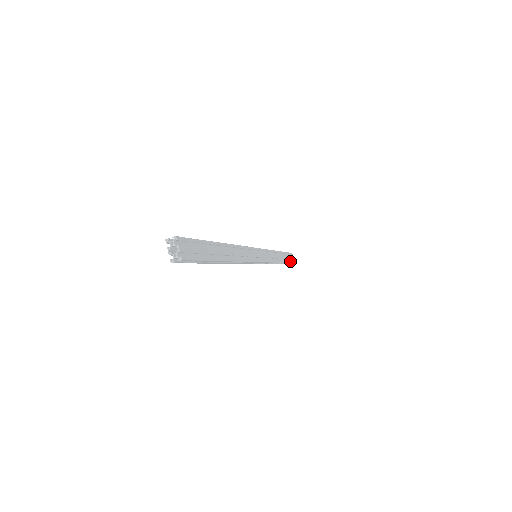
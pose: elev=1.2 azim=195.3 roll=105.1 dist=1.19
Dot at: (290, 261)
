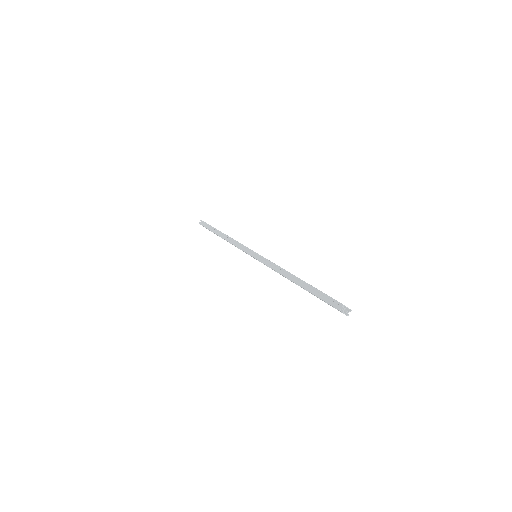
Dot at: occluded
